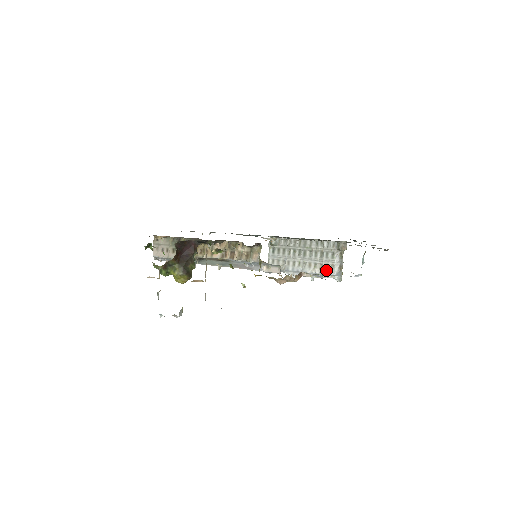
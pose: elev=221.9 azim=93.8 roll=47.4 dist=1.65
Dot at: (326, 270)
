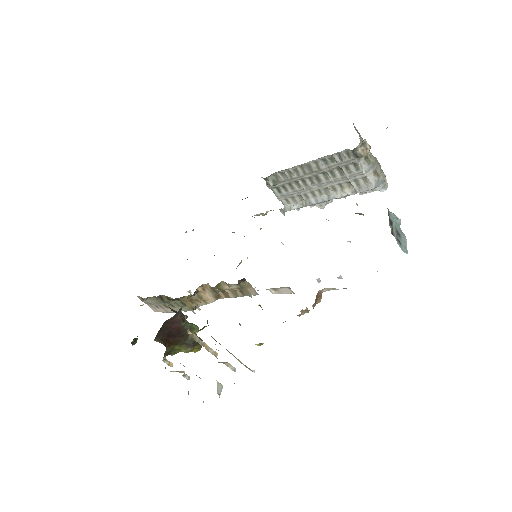
Dot at: (359, 186)
